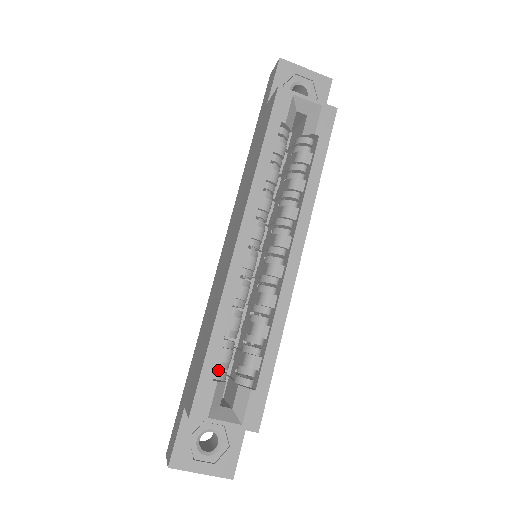
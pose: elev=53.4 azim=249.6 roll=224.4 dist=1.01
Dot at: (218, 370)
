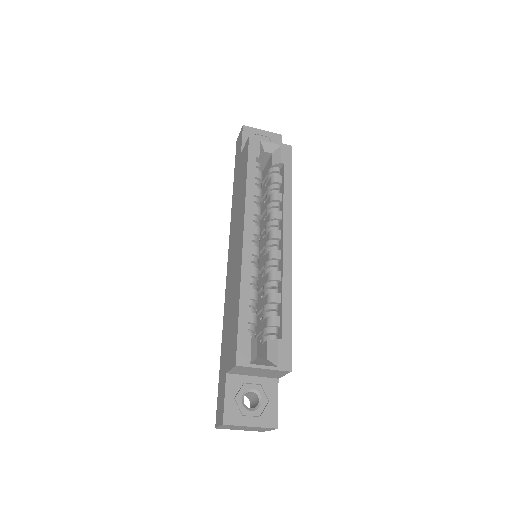
Dot at: occluded
